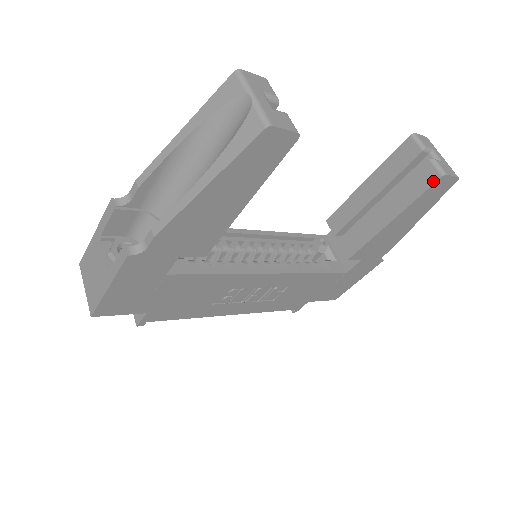
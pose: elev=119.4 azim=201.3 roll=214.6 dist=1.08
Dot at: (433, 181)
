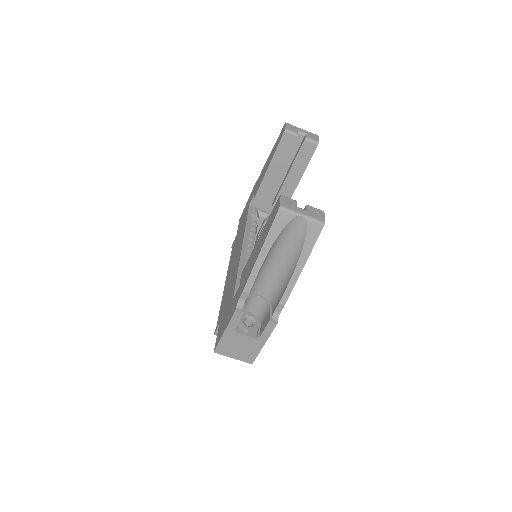
Dot at: (314, 149)
